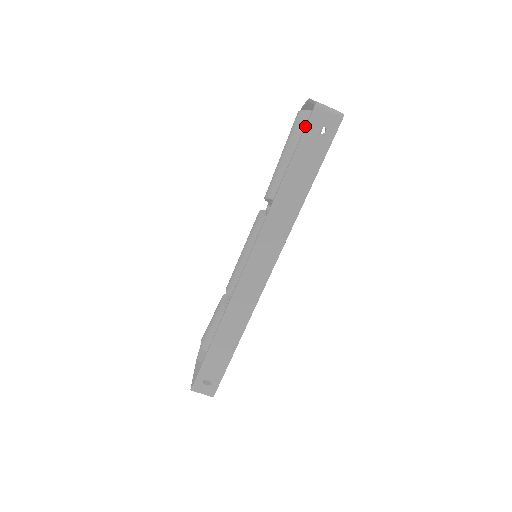
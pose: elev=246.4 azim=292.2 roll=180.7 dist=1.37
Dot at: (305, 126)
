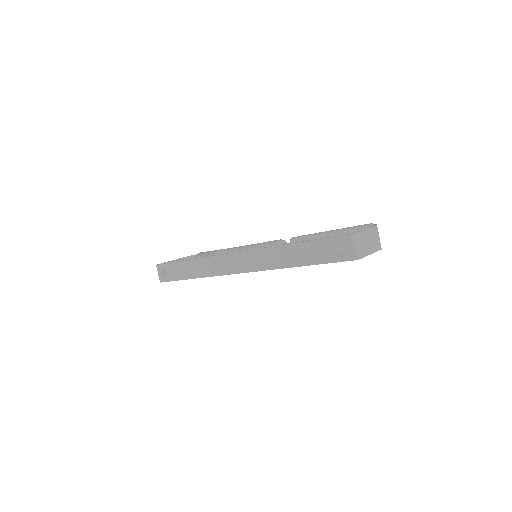
Dot at: (335, 236)
